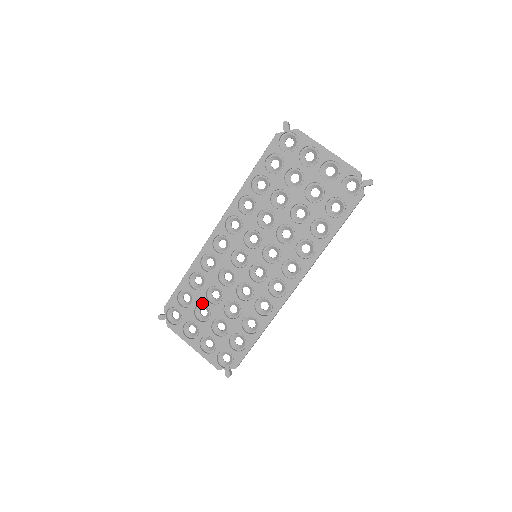
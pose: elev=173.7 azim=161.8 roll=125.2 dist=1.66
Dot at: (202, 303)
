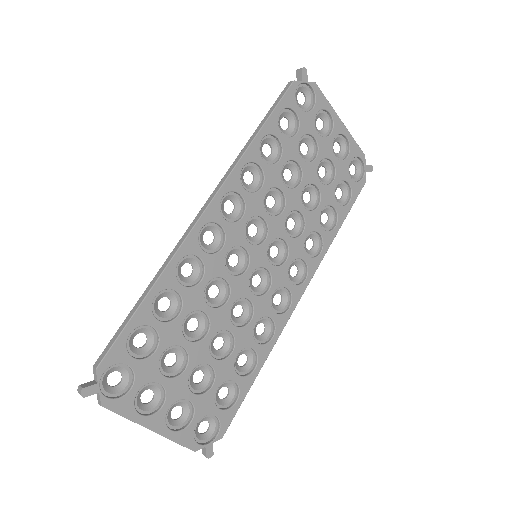
Dot at: (175, 344)
